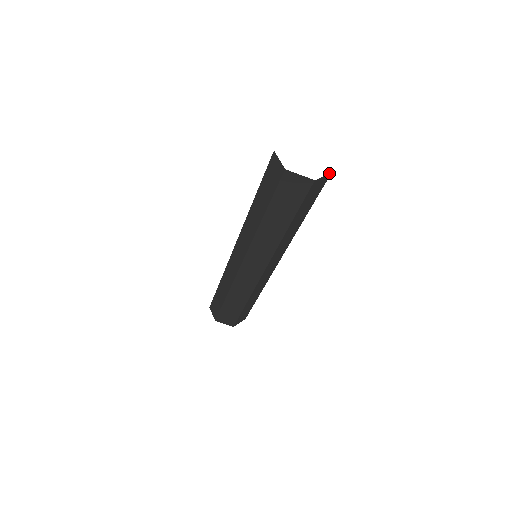
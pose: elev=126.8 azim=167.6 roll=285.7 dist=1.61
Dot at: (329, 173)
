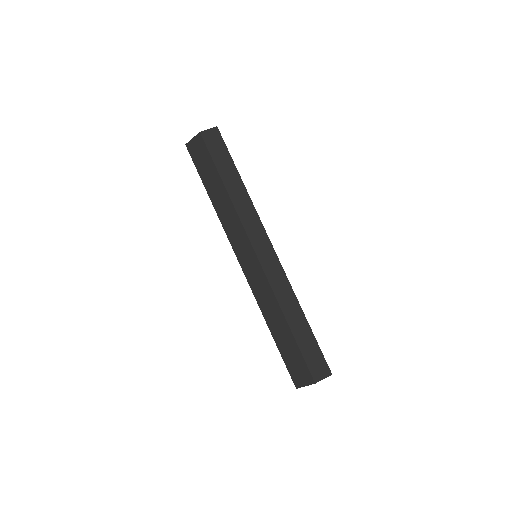
Dot at: (215, 127)
